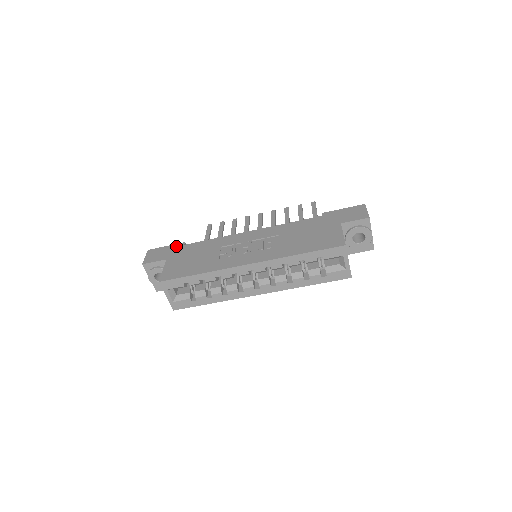
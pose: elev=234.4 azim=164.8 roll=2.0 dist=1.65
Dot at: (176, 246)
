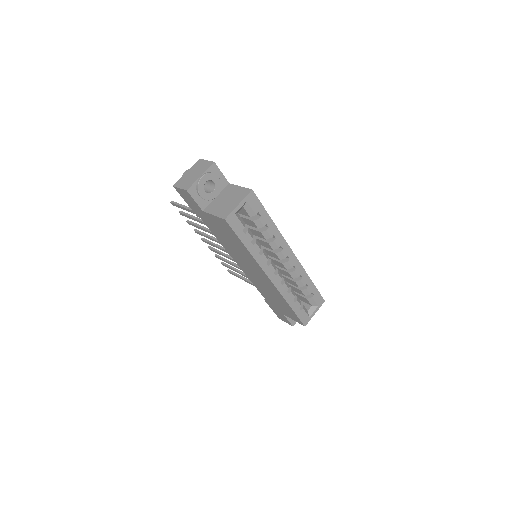
Dot at: occluded
